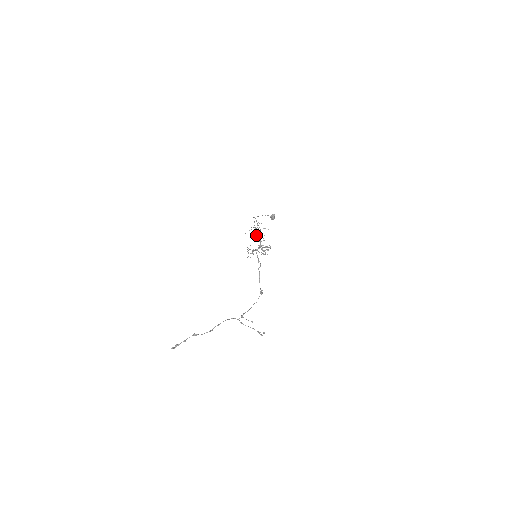
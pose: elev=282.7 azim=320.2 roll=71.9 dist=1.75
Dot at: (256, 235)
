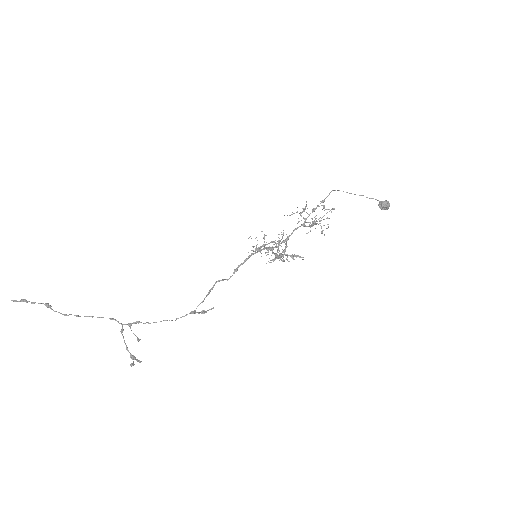
Dot at: (321, 218)
